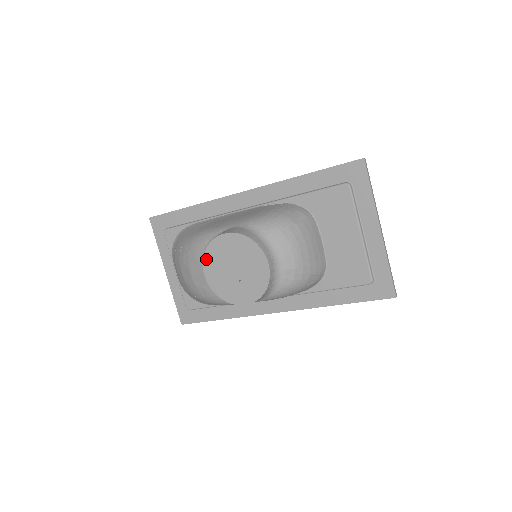
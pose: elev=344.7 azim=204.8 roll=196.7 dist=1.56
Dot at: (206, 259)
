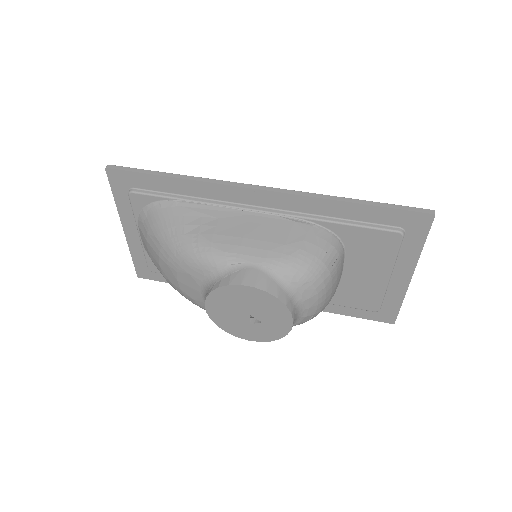
Dot at: (212, 296)
